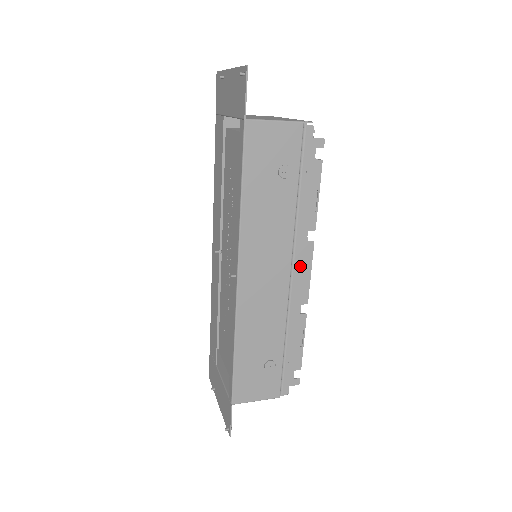
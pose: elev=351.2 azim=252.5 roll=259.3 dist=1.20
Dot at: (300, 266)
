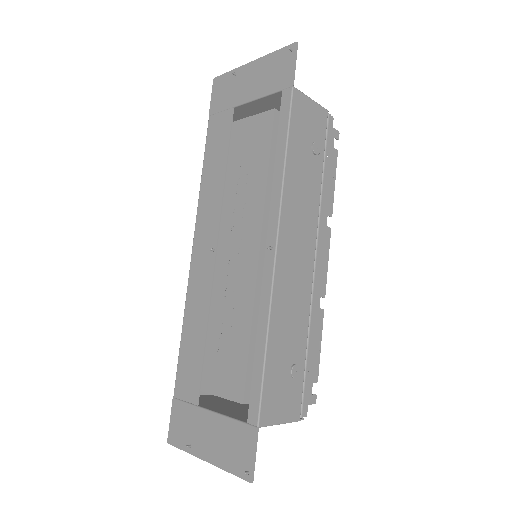
Dot at: (321, 251)
